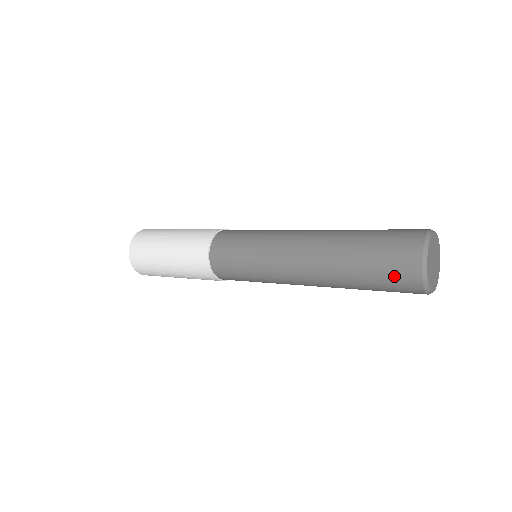
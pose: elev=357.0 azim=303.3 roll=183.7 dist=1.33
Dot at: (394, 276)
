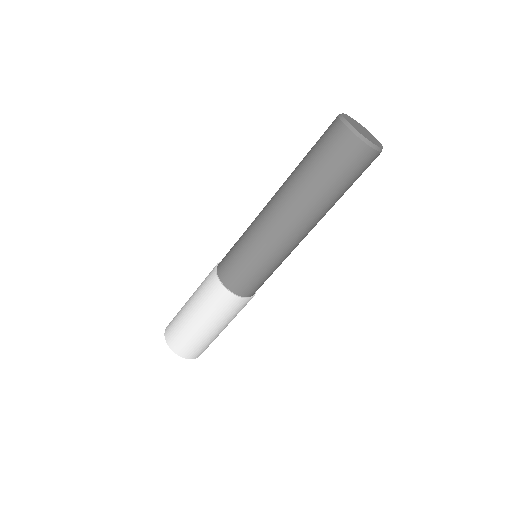
Dot at: (342, 157)
